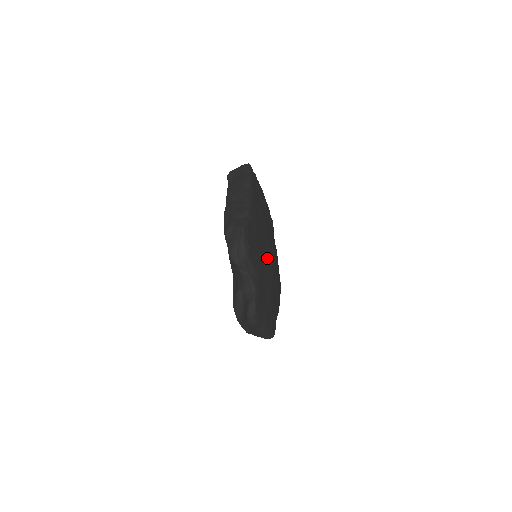
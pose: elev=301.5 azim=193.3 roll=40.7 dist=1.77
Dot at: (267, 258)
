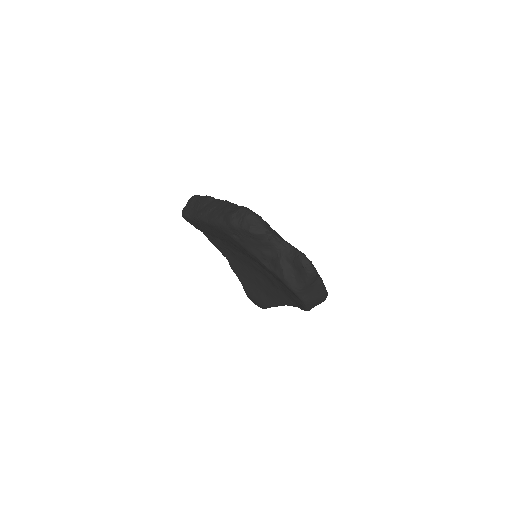
Dot at: occluded
